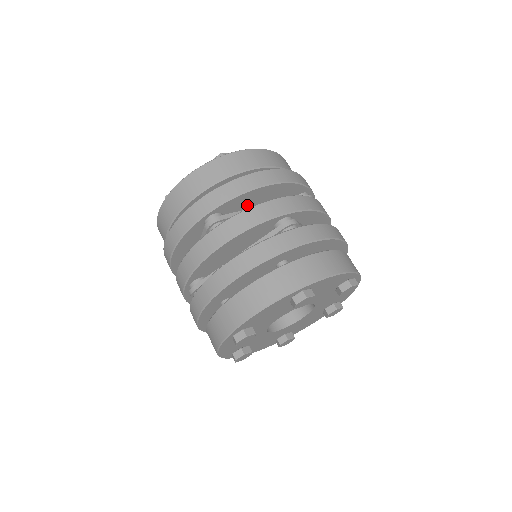
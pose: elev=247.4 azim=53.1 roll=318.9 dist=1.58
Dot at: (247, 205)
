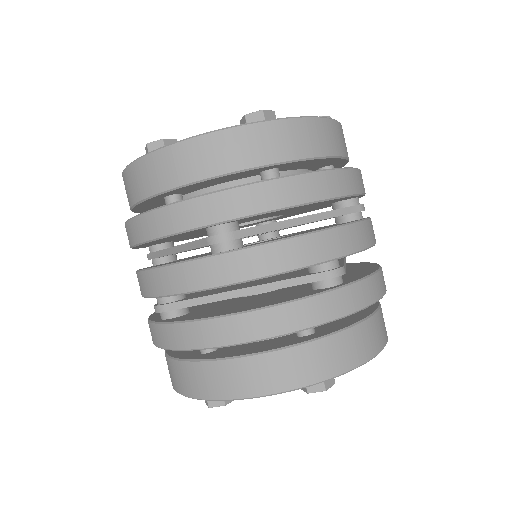
Dot at: occluded
